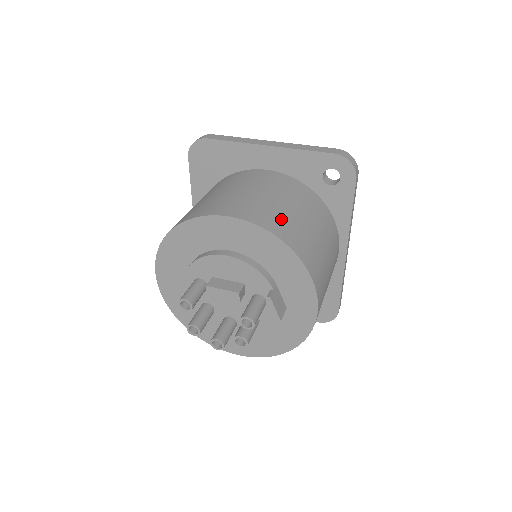
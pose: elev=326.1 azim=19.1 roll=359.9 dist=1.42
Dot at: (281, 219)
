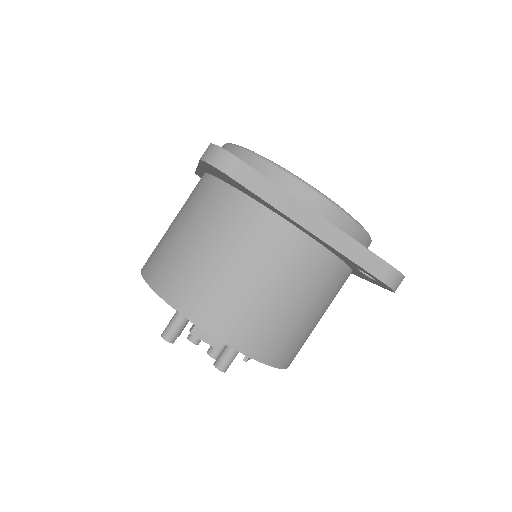
Dot at: (280, 336)
